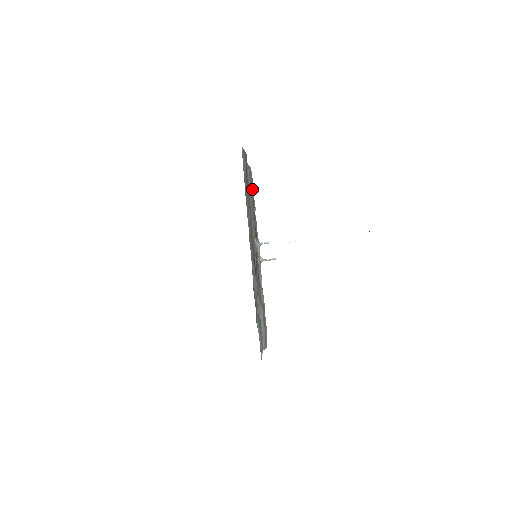
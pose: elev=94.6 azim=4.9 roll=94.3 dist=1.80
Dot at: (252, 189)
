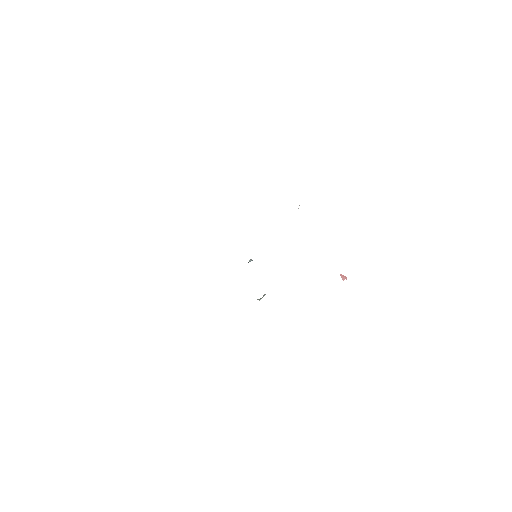
Dot at: occluded
